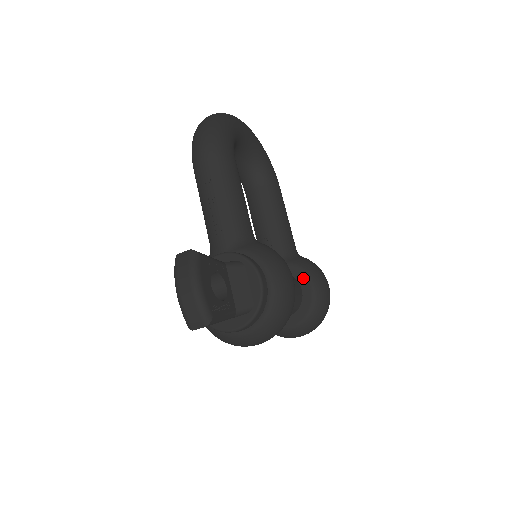
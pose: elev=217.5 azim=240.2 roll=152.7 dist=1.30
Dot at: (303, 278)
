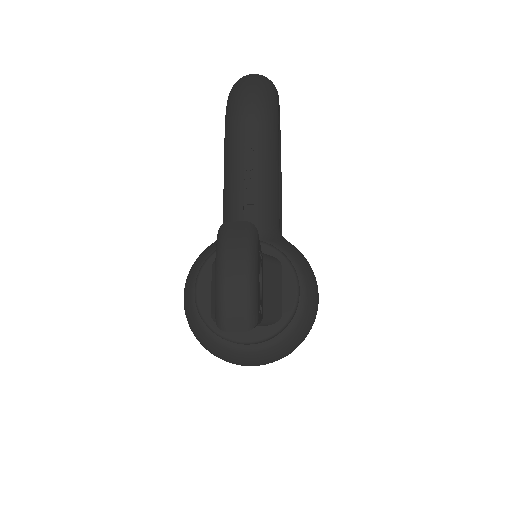
Dot at: occluded
